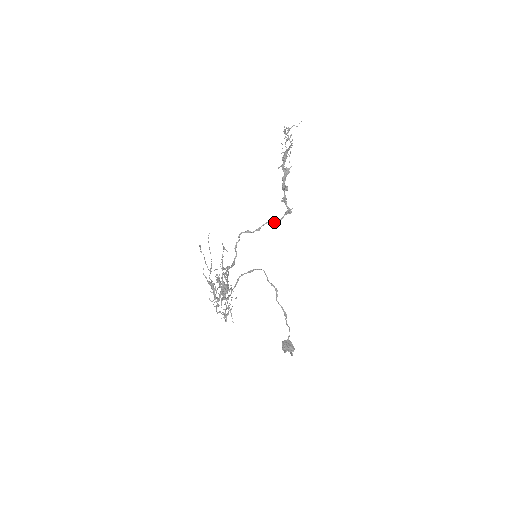
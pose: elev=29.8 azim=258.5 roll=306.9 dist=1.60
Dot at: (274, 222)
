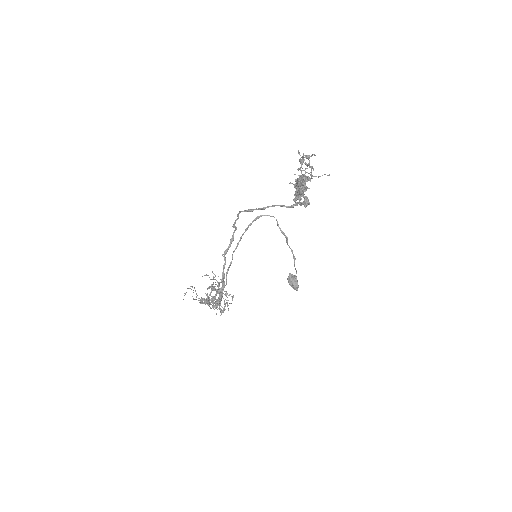
Dot at: occluded
